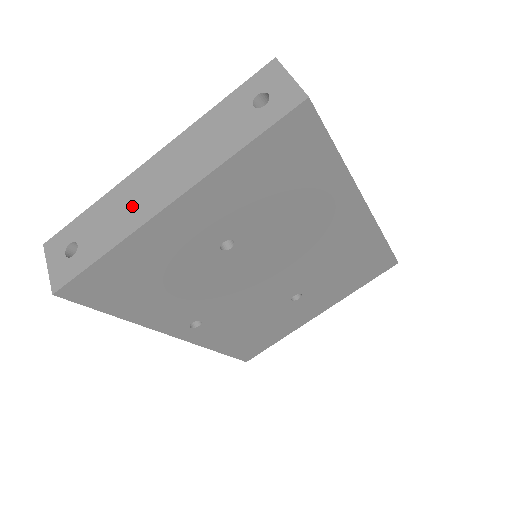
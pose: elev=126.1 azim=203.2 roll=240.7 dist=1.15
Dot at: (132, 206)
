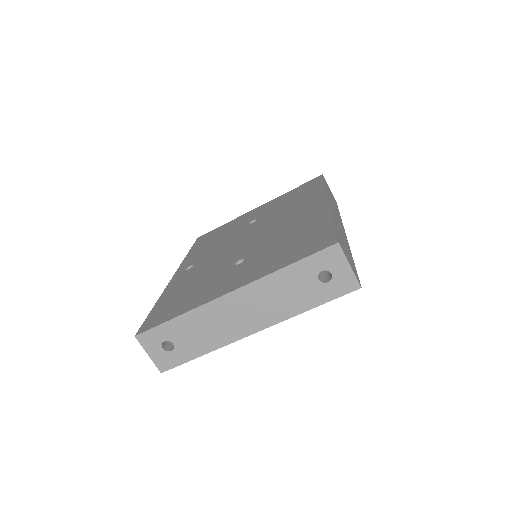
Dot at: (219, 327)
